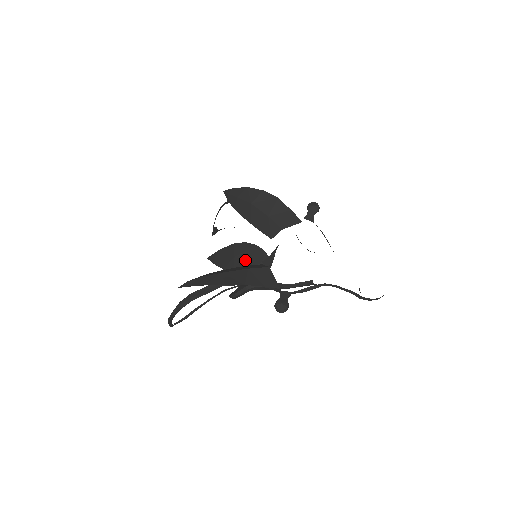
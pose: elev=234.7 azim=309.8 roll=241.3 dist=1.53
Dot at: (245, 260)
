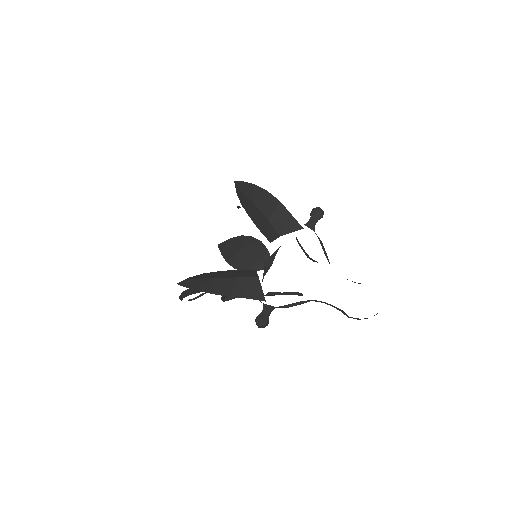
Dot at: (248, 256)
